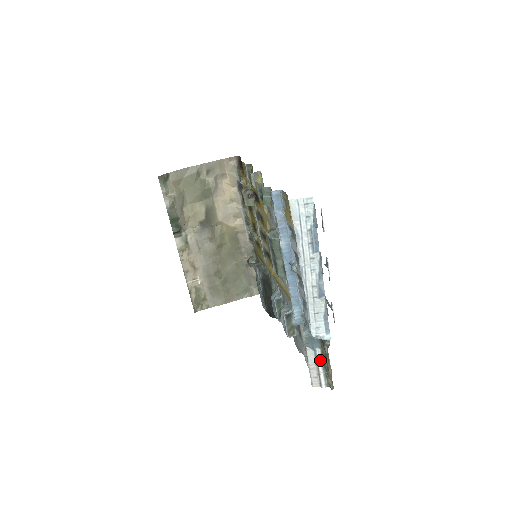
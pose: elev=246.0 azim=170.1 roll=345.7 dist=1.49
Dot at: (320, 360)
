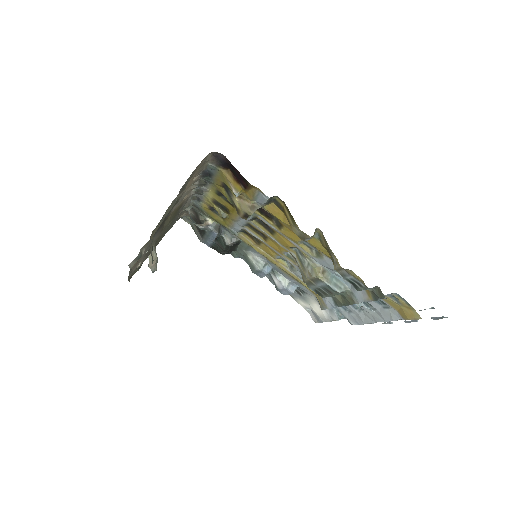
Dot at: occluded
